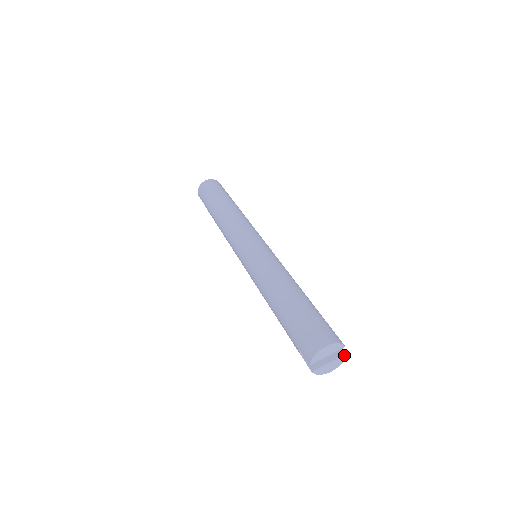
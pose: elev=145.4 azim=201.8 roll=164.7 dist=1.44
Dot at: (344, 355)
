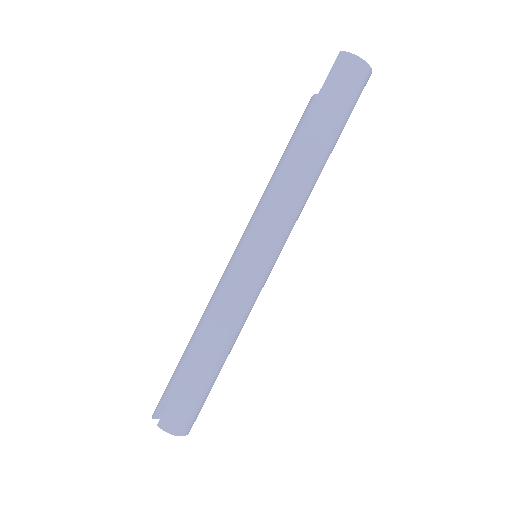
Dot at: occluded
